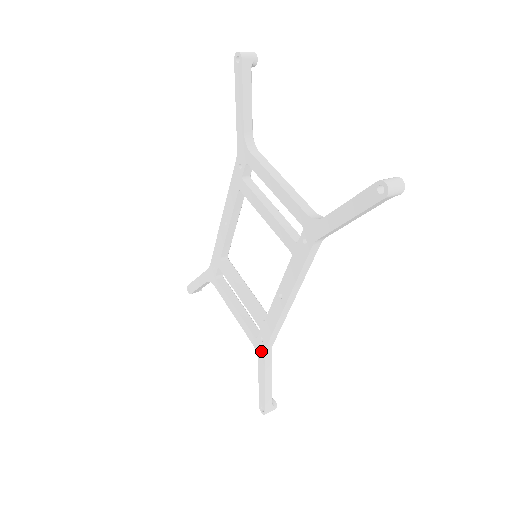
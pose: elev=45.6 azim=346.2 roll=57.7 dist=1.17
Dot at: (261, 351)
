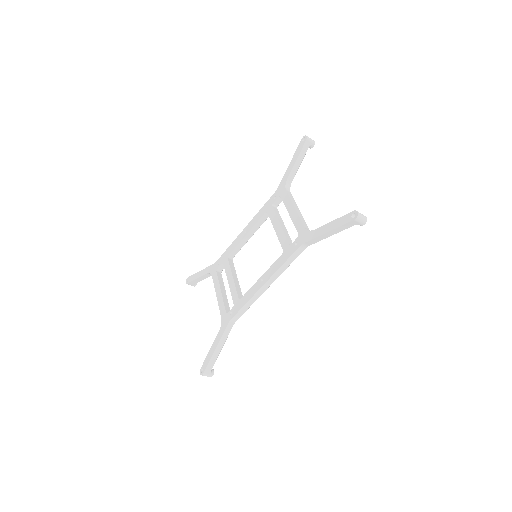
Dot at: (226, 322)
